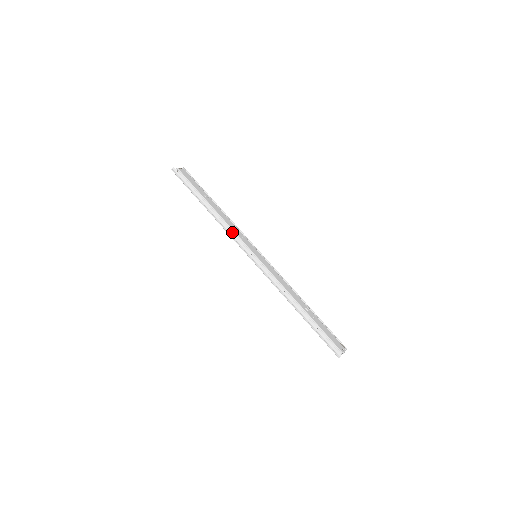
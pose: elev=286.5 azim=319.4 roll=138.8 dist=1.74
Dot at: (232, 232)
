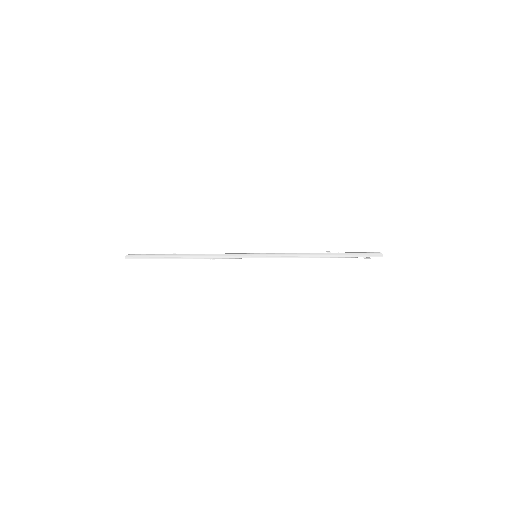
Dot at: (223, 255)
